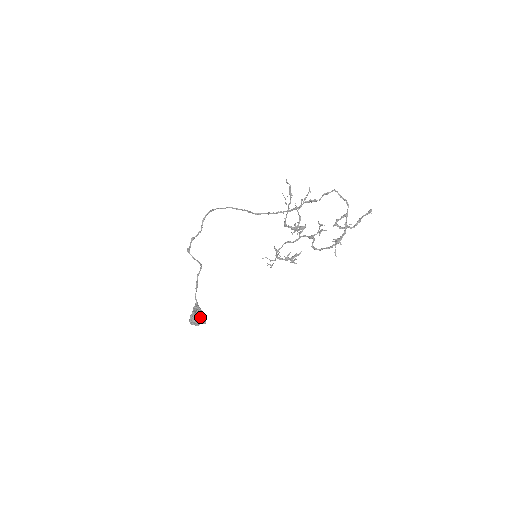
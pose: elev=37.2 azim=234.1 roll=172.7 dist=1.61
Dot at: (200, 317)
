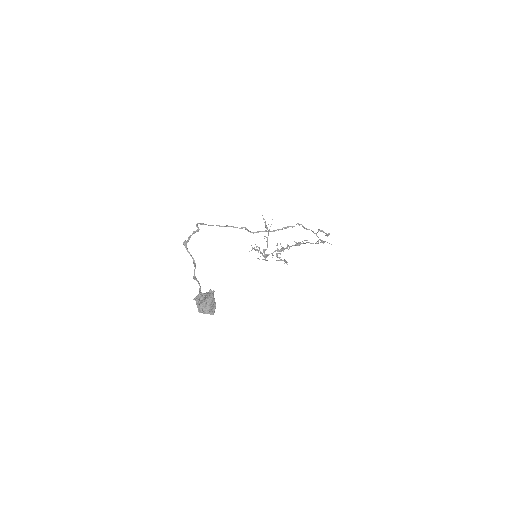
Dot at: (214, 300)
